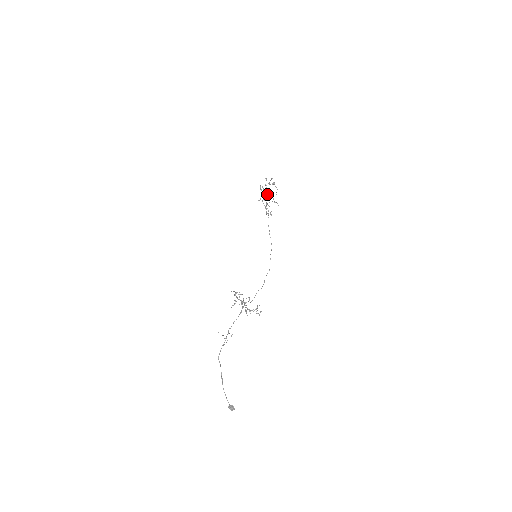
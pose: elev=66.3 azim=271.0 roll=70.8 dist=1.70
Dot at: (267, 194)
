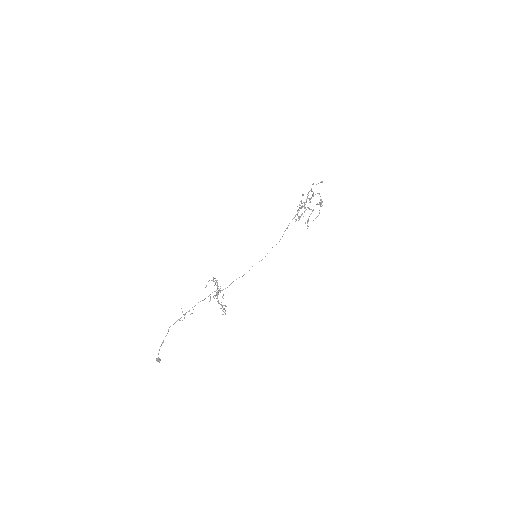
Dot at: (310, 202)
